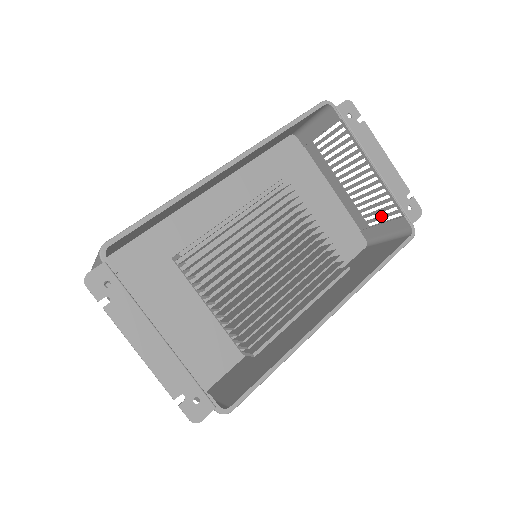
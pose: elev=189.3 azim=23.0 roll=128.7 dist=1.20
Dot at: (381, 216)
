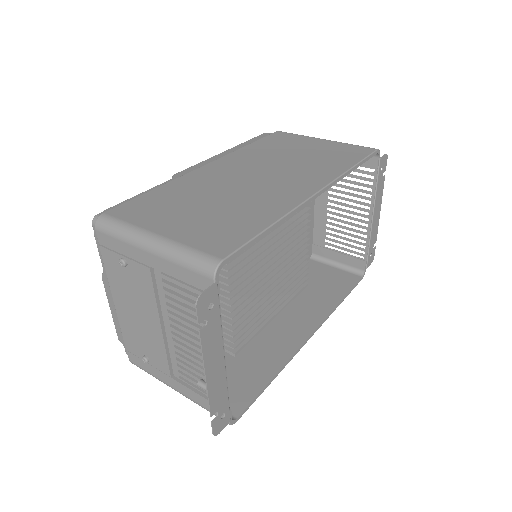
Dot at: (344, 248)
